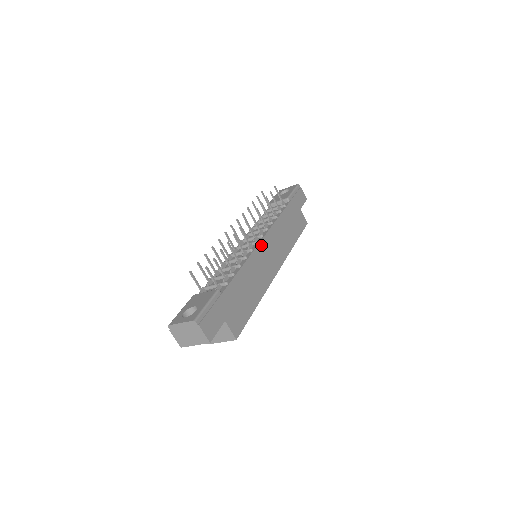
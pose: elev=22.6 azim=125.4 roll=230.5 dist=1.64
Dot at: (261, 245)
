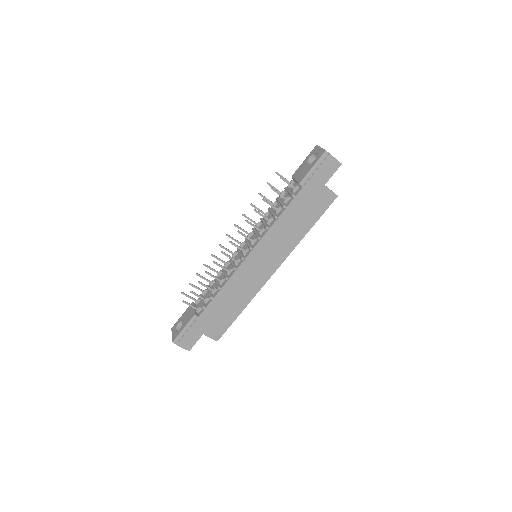
Dot at: (247, 261)
